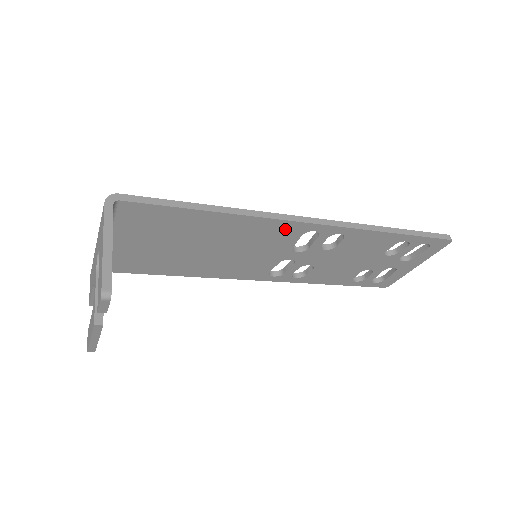
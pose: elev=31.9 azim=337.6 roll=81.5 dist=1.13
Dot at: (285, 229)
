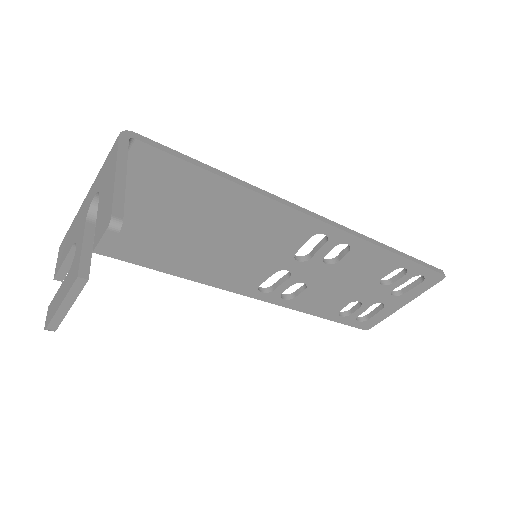
Dot at: (296, 225)
